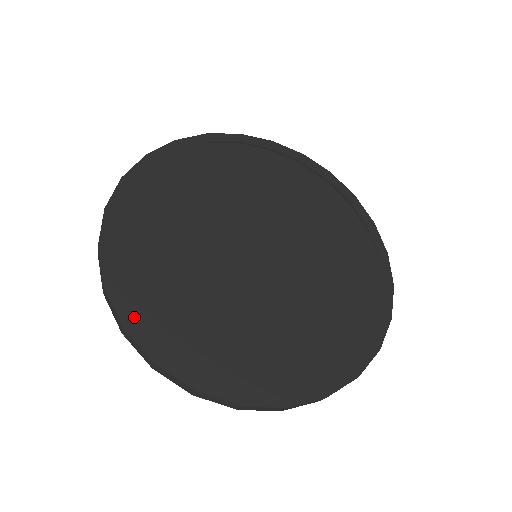
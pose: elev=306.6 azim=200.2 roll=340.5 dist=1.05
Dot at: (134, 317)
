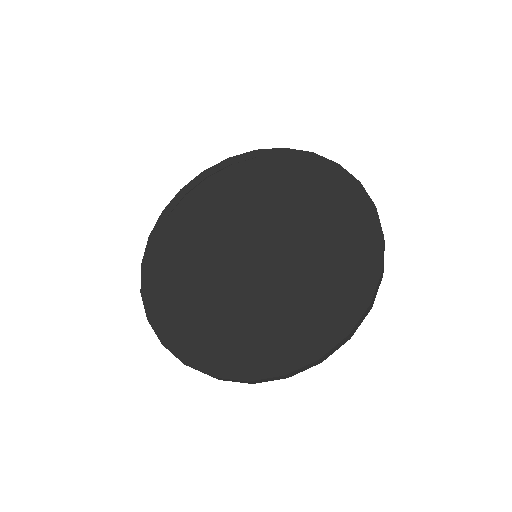
Dot at: occluded
